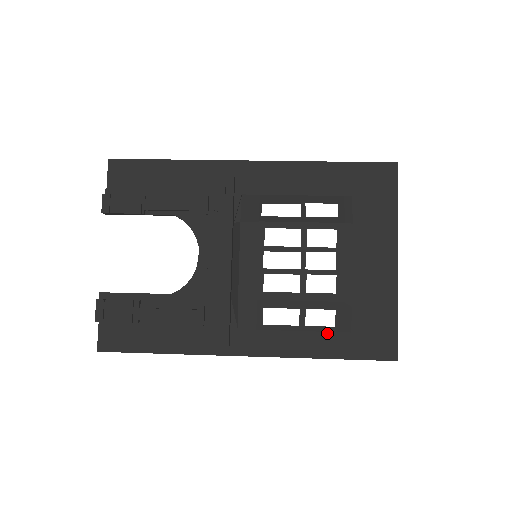
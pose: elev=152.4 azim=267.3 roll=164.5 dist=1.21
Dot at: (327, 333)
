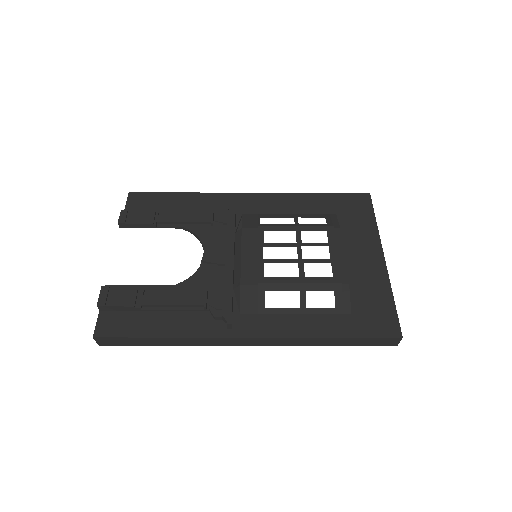
Dot at: (328, 315)
